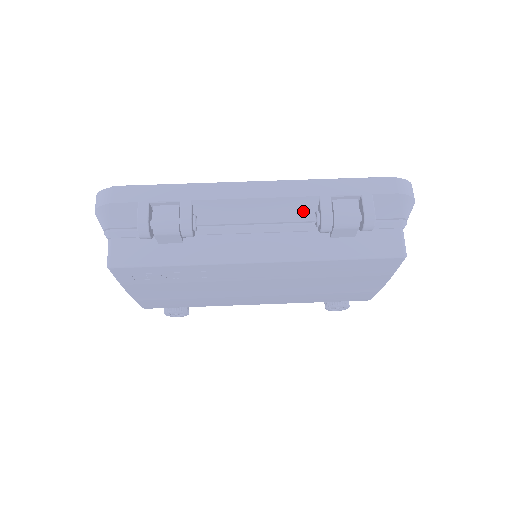
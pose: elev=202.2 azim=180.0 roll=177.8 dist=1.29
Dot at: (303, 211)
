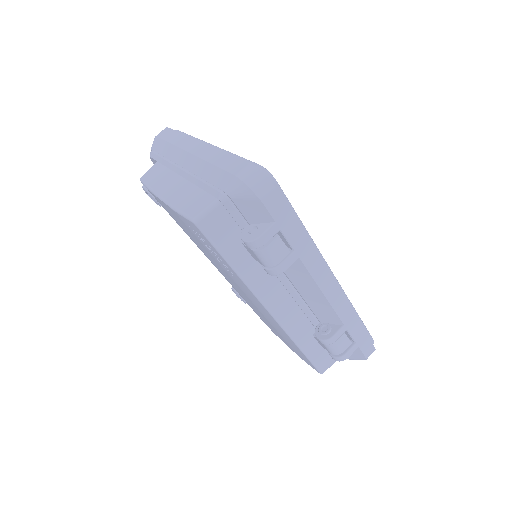
Dot at: (326, 317)
